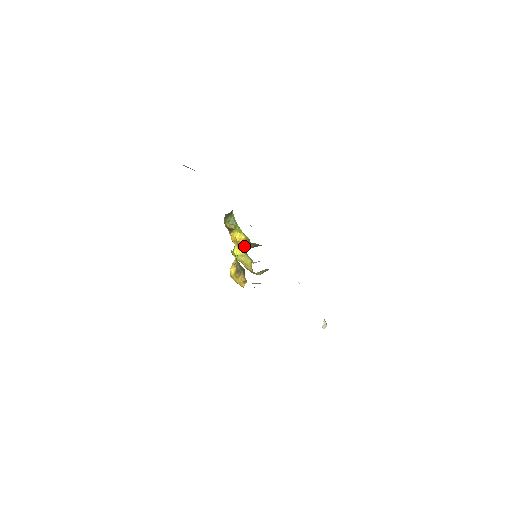
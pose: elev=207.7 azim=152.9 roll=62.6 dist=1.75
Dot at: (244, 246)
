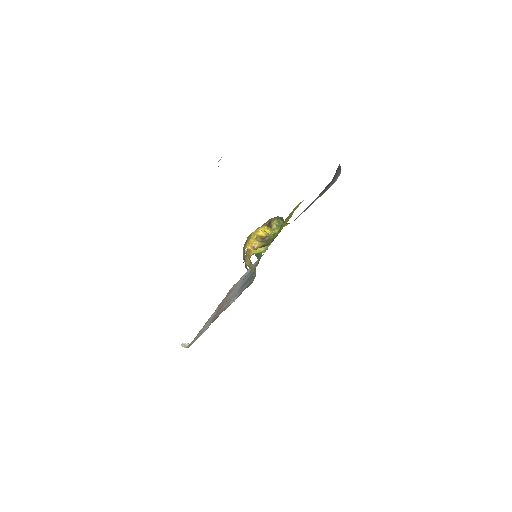
Dot at: occluded
